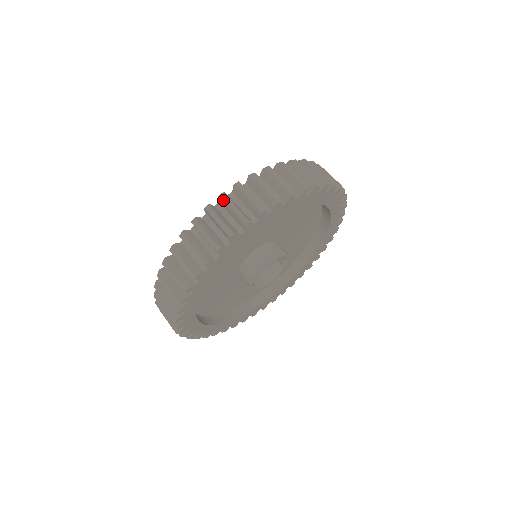
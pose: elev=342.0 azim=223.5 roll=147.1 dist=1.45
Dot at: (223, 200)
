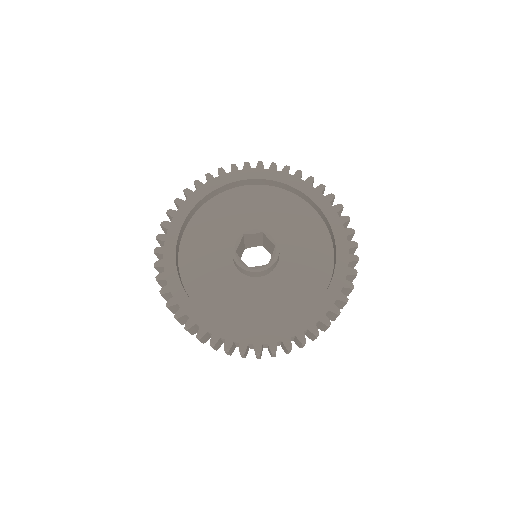
Dot at: (302, 345)
